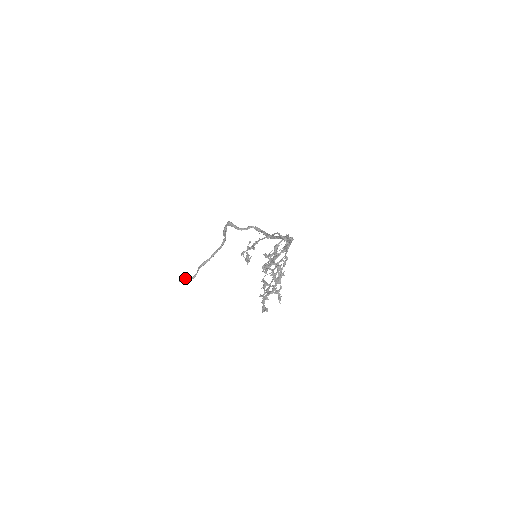
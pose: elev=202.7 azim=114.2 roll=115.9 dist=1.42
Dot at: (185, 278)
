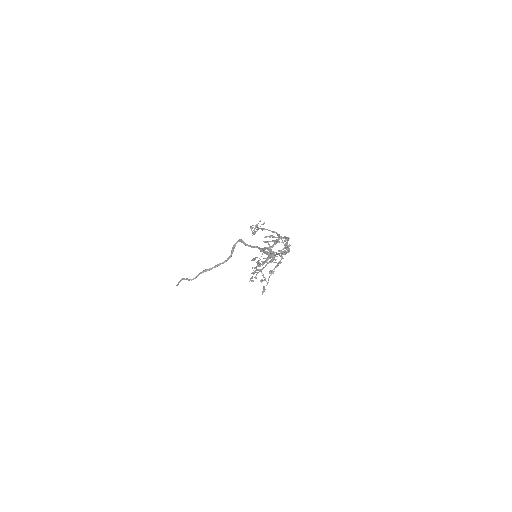
Dot at: (185, 279)
